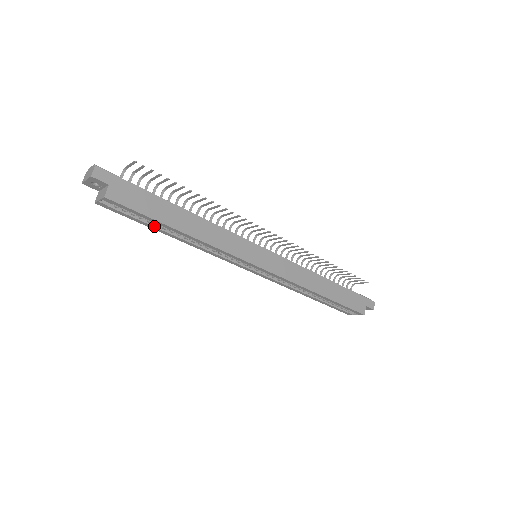
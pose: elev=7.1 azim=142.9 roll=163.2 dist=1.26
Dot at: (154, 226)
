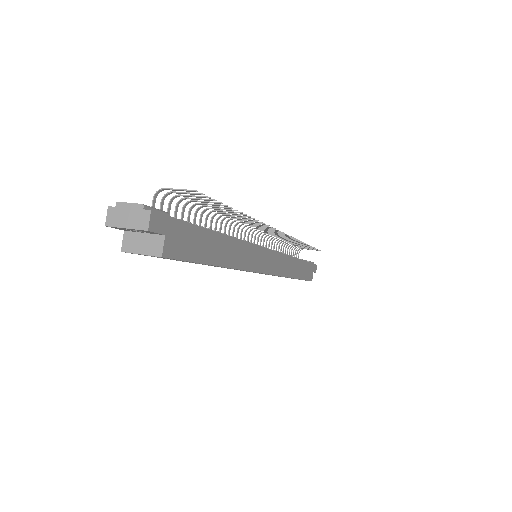
Dot at: occluded
